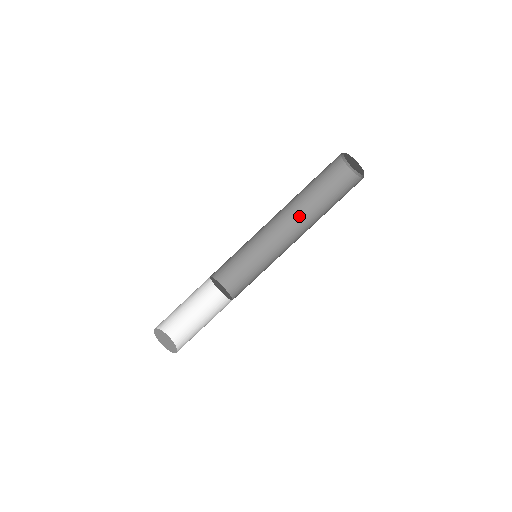
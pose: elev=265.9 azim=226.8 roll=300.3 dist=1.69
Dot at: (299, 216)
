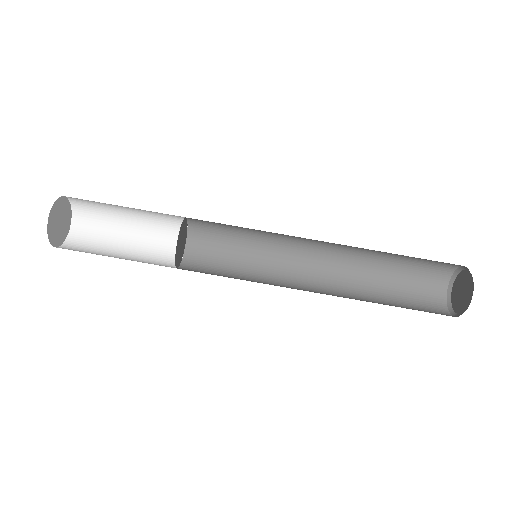
Dot at: (345, 264)
